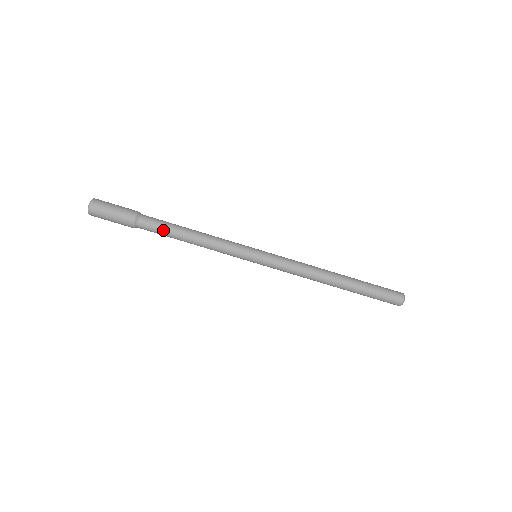
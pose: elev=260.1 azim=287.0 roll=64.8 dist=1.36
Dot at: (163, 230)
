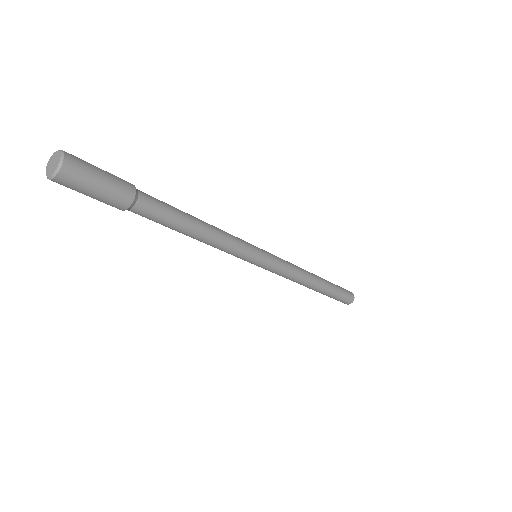
Dot at: (166, 221)
